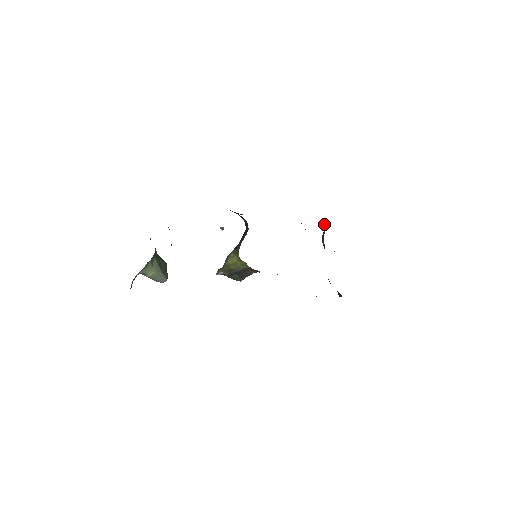
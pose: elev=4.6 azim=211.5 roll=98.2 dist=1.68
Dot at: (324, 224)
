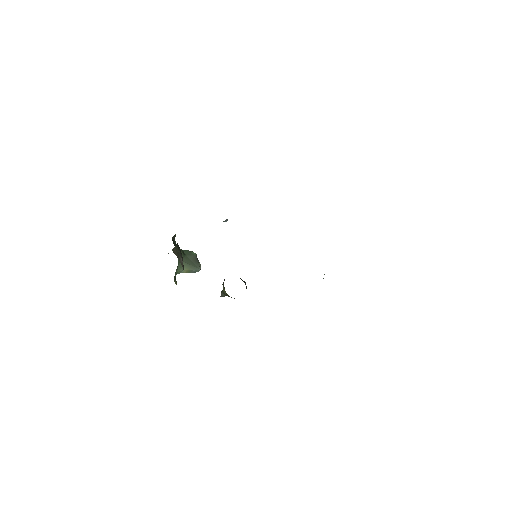
Dot at: occluded
